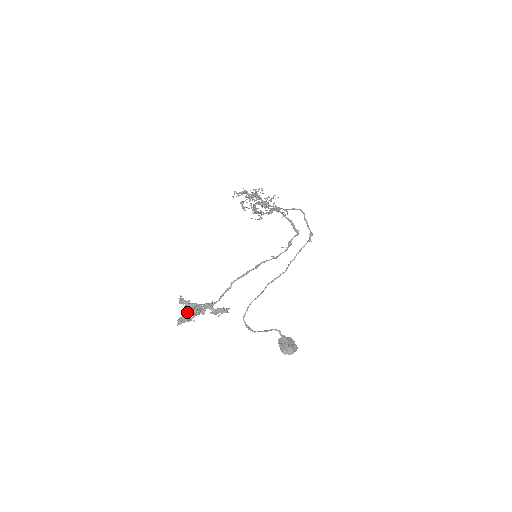
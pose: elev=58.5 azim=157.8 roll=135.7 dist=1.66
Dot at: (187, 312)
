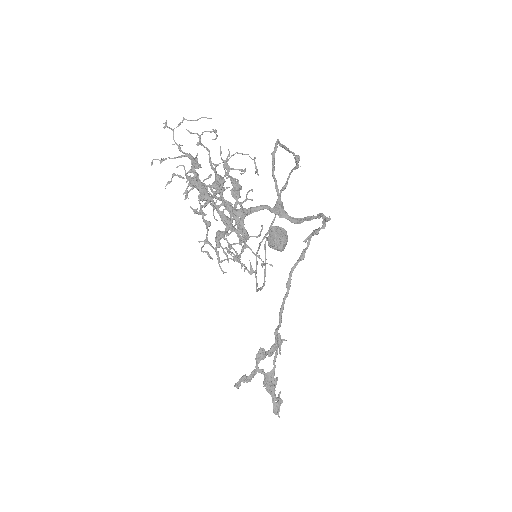
Dot at: occluded
